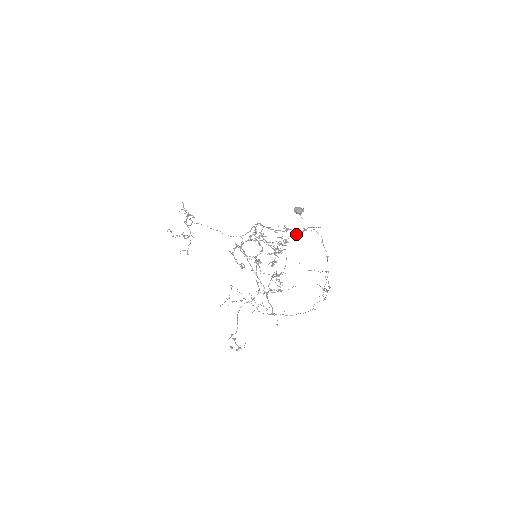
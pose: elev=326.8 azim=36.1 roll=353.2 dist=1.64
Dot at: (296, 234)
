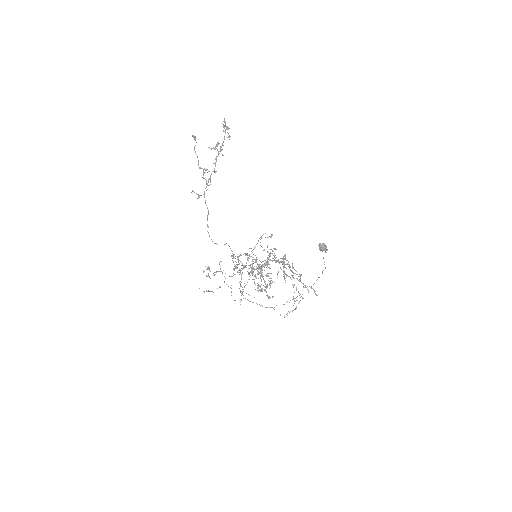
Dot at: (297, 279)
